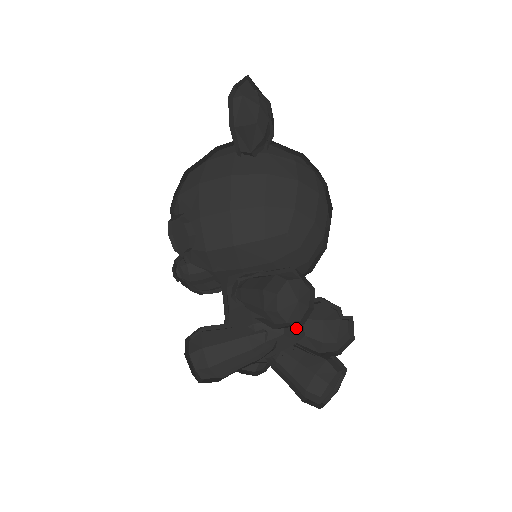
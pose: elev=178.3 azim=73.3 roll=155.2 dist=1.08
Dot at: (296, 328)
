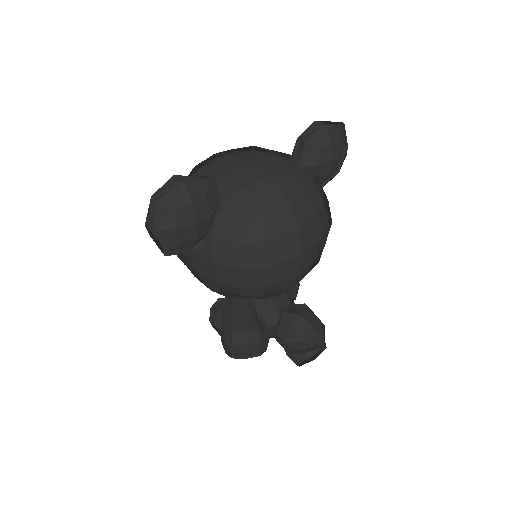
Dot at: occluded
